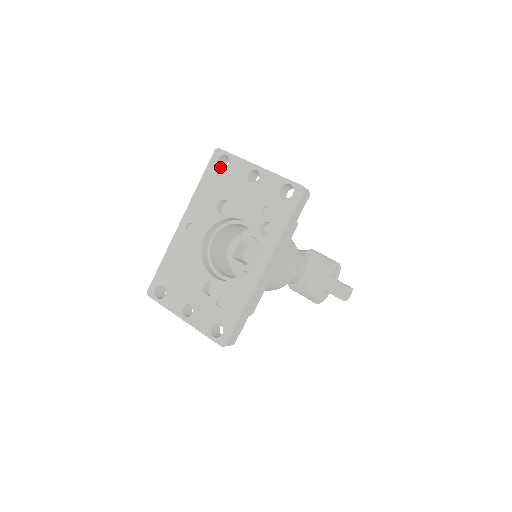
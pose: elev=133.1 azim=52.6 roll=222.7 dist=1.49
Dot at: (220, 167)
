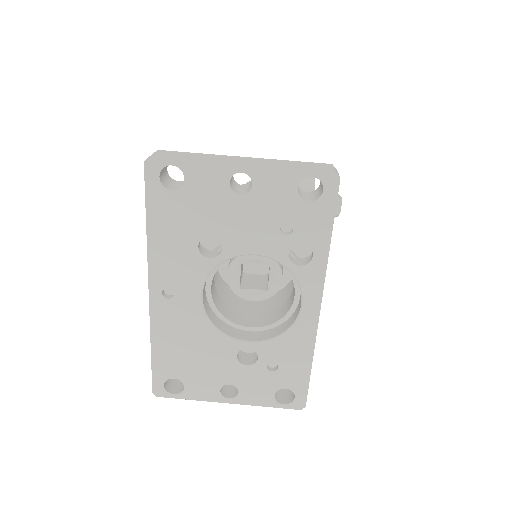
Dot at: (167, 185)
